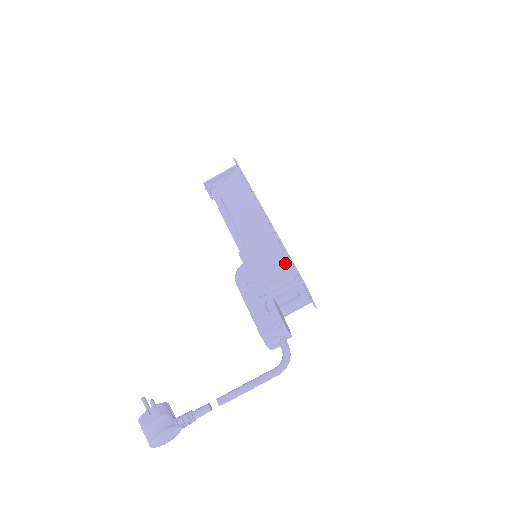
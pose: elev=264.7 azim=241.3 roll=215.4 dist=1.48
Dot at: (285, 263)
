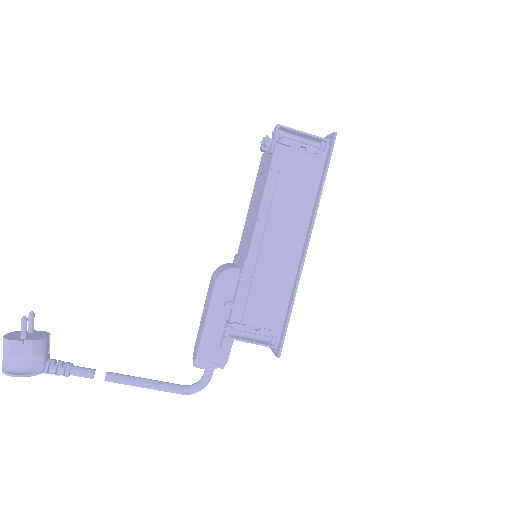
Dot at: (279, 316)
